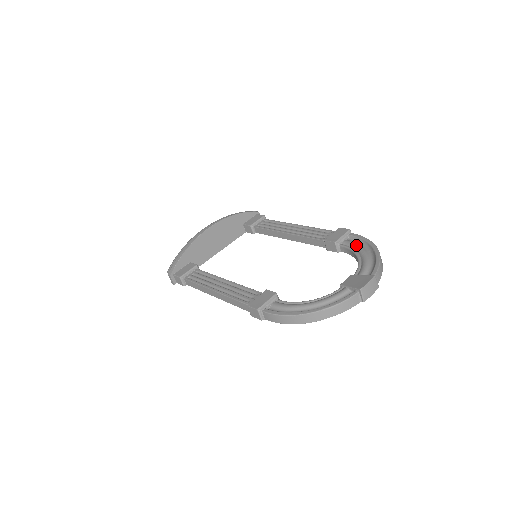
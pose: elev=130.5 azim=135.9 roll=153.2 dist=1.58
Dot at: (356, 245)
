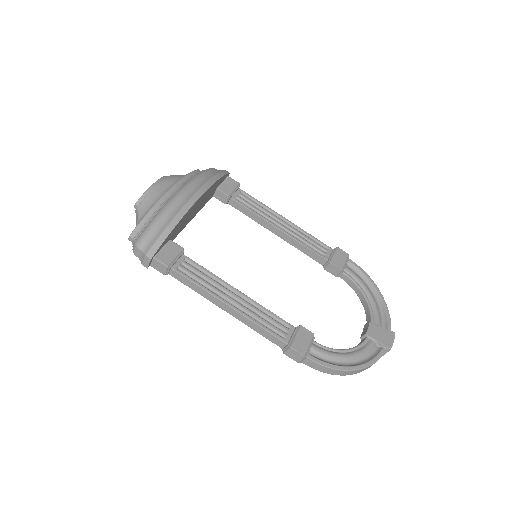
Dot at: (360, 279)
